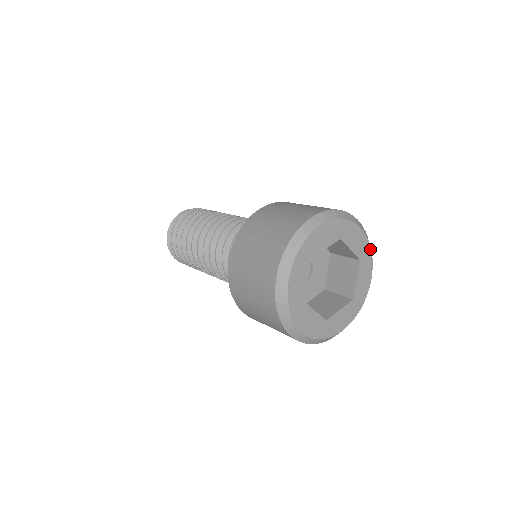
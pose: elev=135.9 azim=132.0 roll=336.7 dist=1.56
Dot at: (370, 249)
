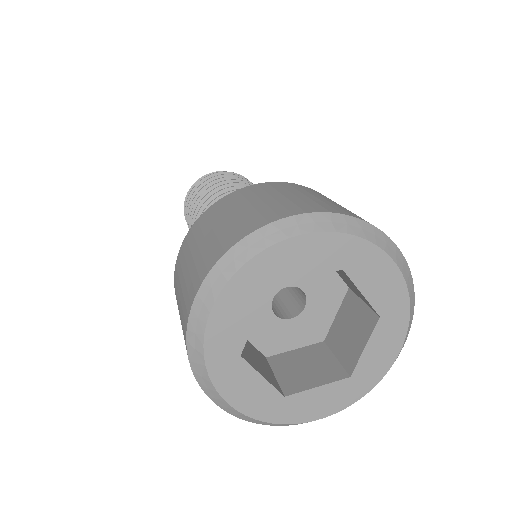
Dot at: (408, 303)
